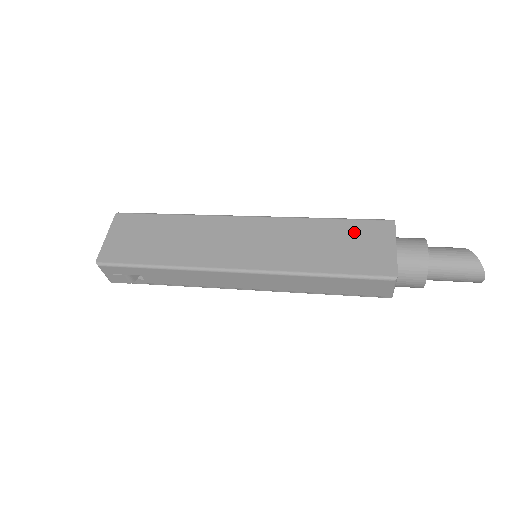
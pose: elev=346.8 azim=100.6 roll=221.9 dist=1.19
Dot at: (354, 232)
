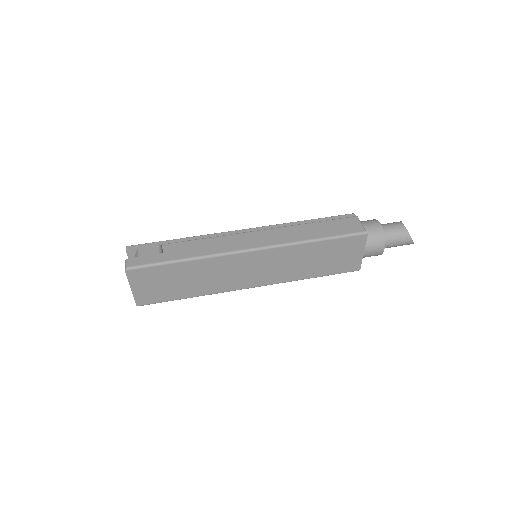
Dot at: (336, 248)
